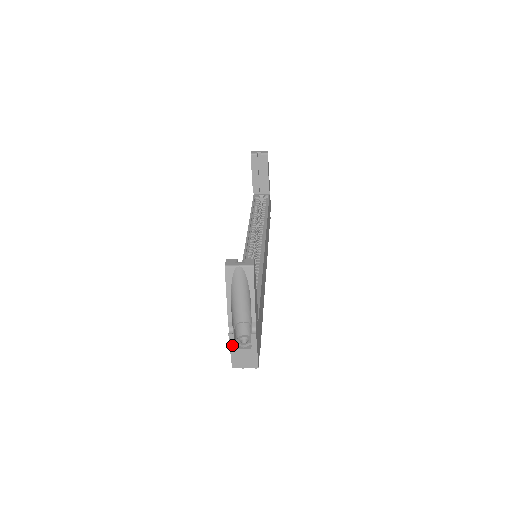
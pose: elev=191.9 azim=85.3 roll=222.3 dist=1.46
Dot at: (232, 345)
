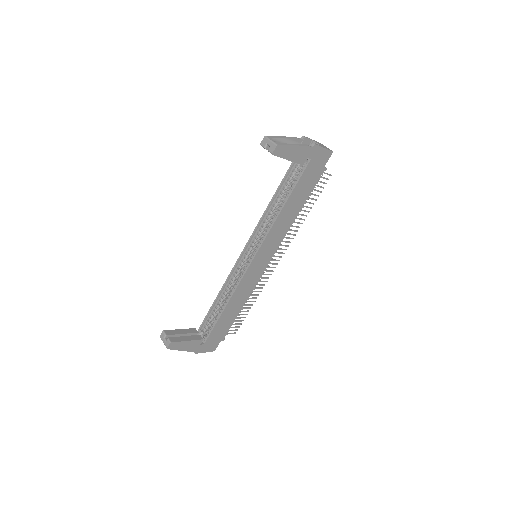
Dot at: occluded
